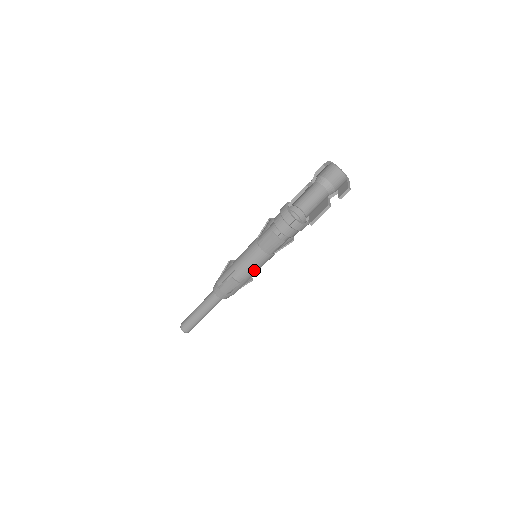
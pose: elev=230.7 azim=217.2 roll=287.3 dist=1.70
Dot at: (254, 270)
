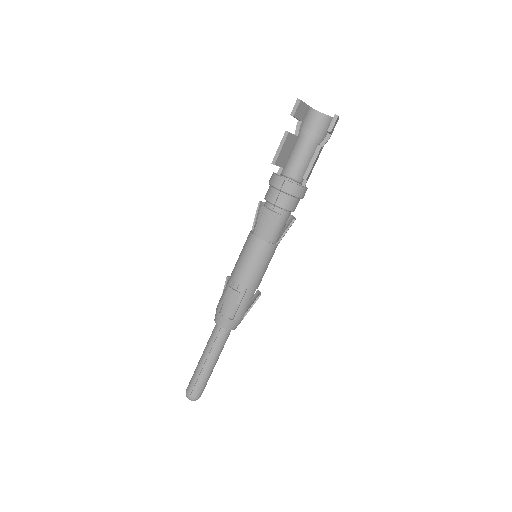
Dot at: (255, 271)
